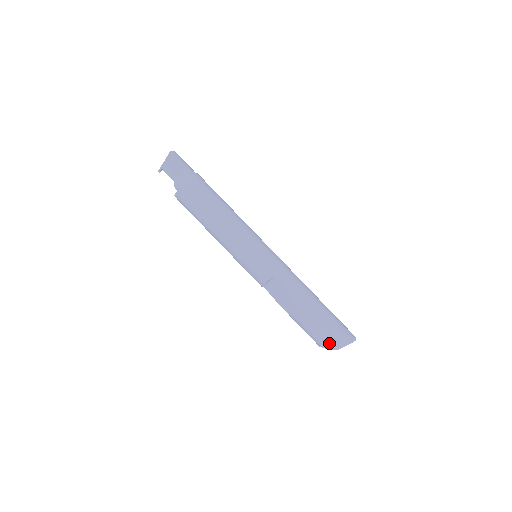
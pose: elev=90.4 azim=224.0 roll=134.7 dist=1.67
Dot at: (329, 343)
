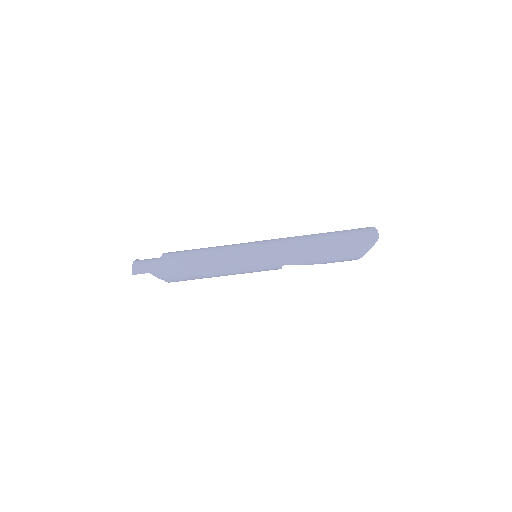
Dot at: occluded
